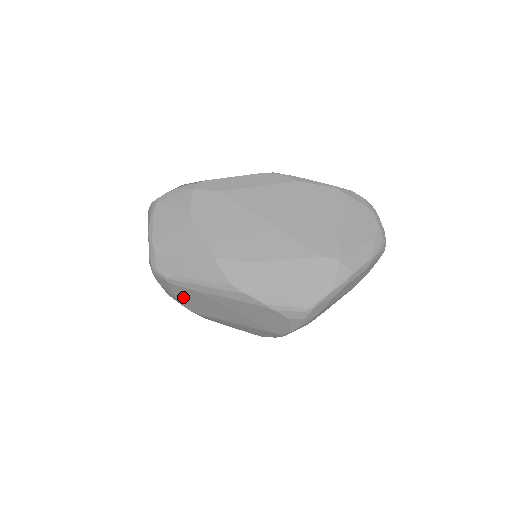
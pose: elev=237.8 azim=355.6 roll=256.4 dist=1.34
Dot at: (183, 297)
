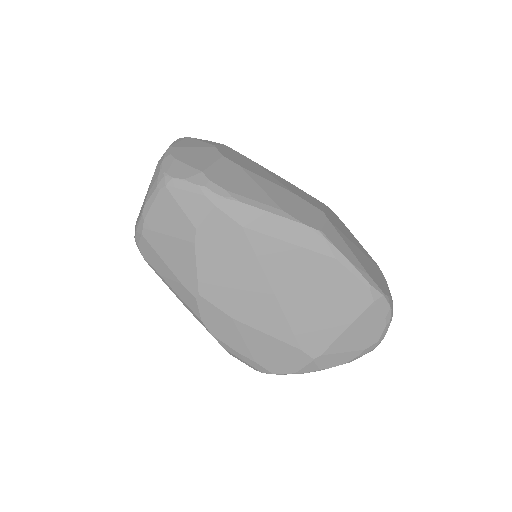
Dot at: occluded
